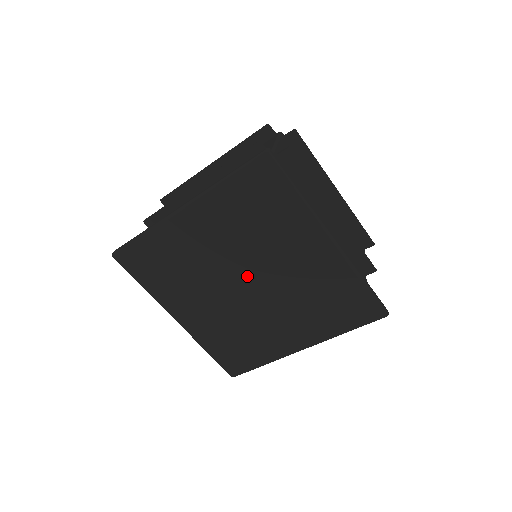
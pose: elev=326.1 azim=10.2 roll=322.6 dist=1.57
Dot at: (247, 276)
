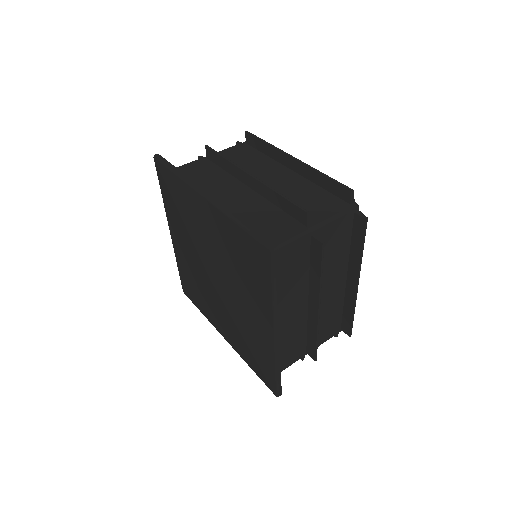
Dot at: (215, 277)
